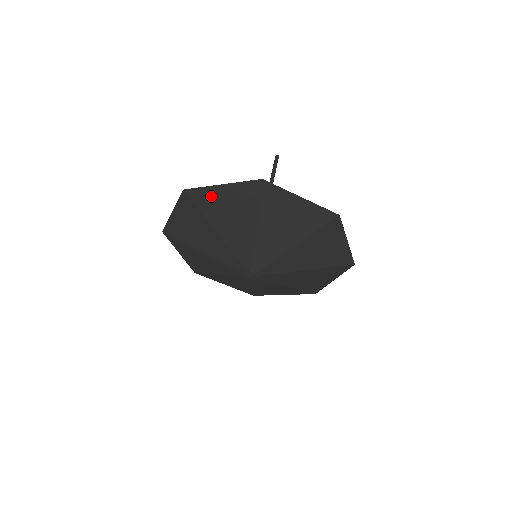
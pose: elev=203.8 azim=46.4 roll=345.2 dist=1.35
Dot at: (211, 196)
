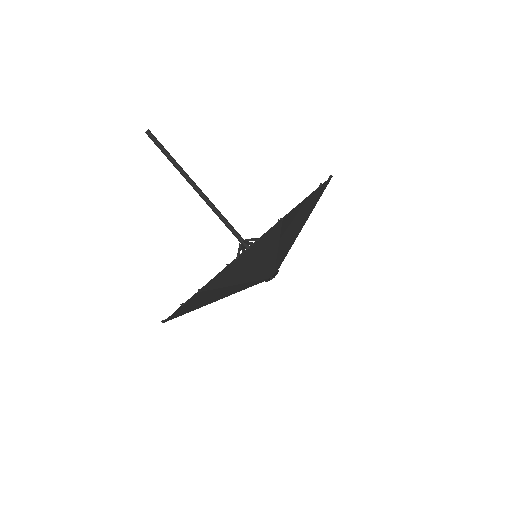
Dot at: (183, 311)
